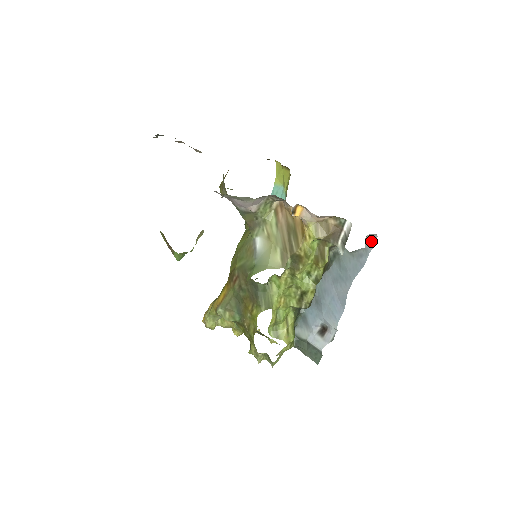
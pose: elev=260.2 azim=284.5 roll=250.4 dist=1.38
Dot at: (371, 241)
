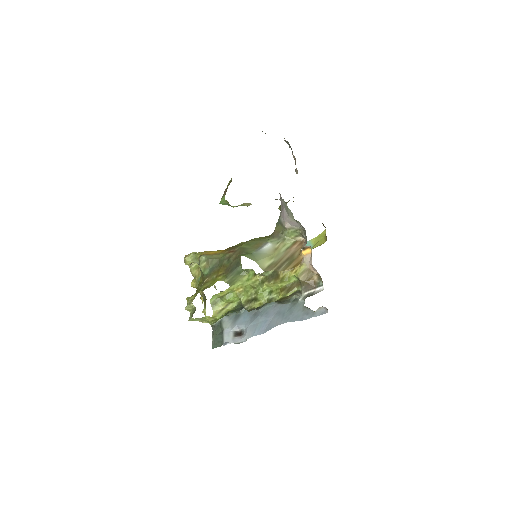
Dot at: (322, 312)
